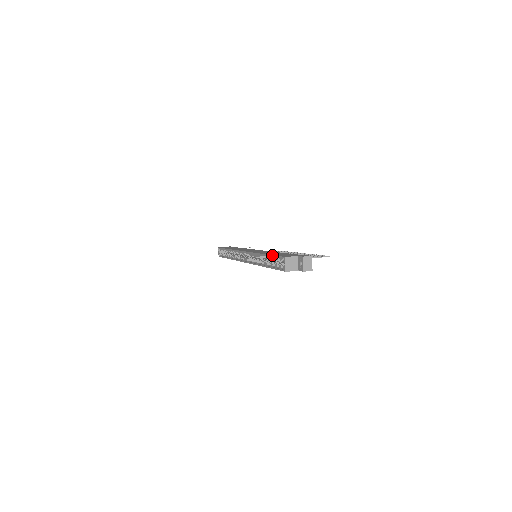
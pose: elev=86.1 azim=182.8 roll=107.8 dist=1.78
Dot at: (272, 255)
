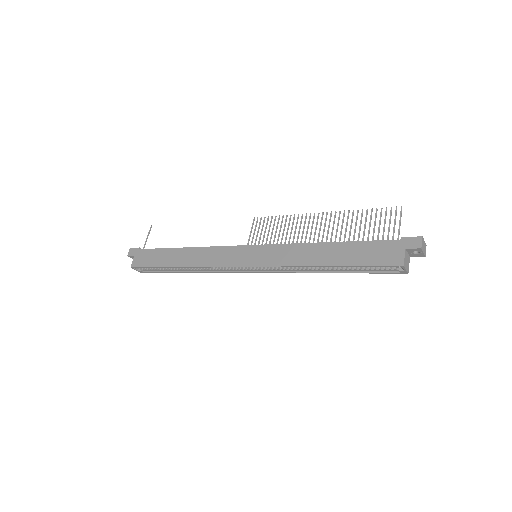
Dot at: occluded
